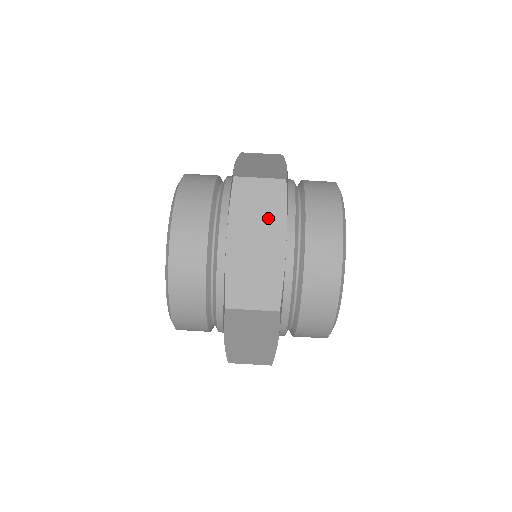
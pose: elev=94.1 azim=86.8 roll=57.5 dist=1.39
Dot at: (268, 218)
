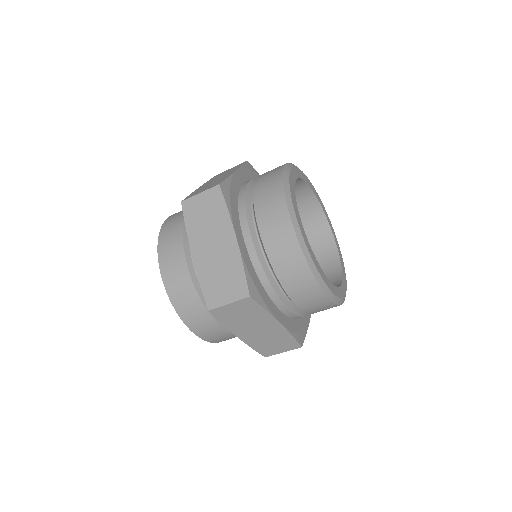
Dot at: (255, 318)
